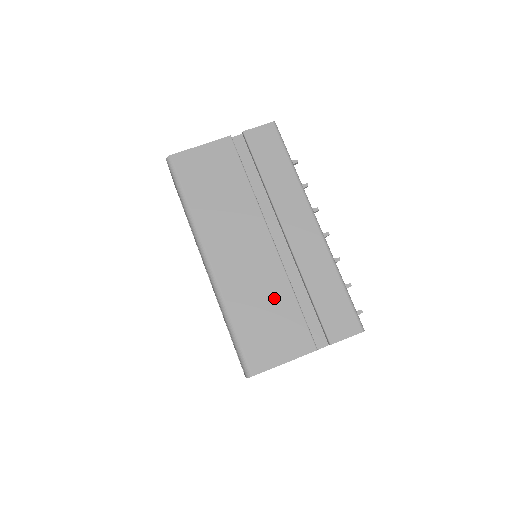
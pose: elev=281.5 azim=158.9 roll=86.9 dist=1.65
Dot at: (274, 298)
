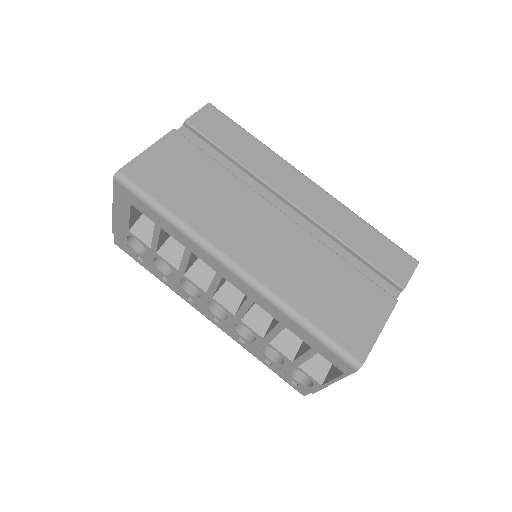
Dot at: (327, 271)
